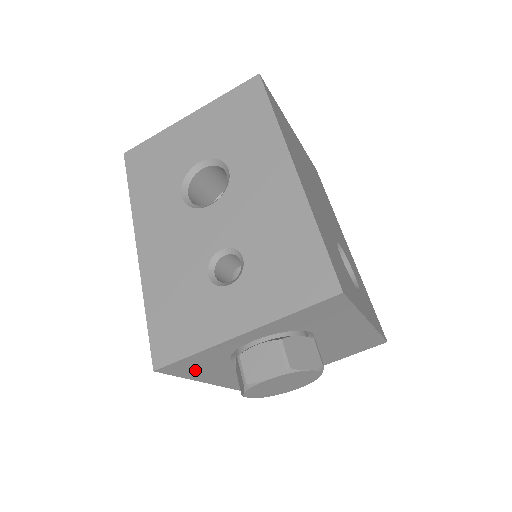
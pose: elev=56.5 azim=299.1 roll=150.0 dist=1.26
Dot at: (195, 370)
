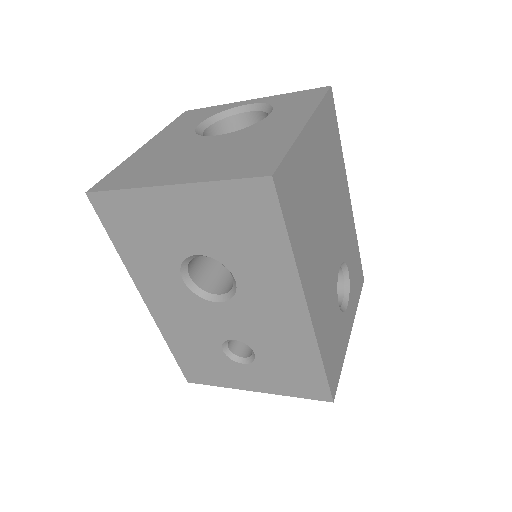
Dot at: occluded
